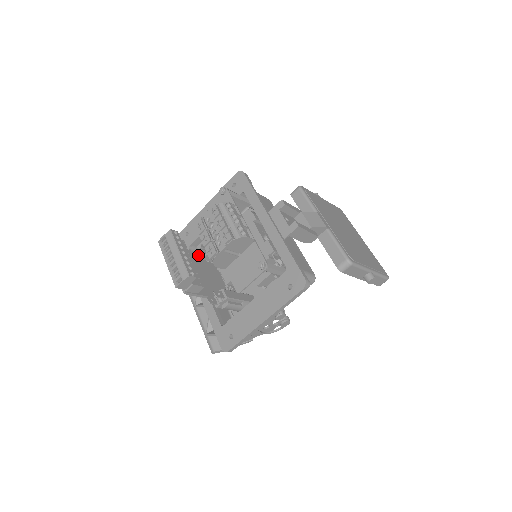
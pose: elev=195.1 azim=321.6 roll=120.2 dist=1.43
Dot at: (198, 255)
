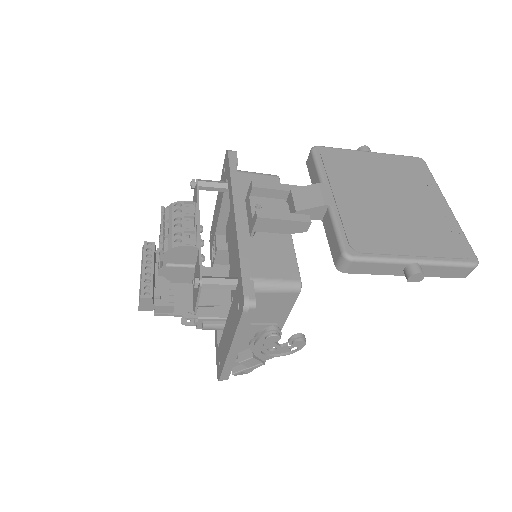
Dot at: occluded
